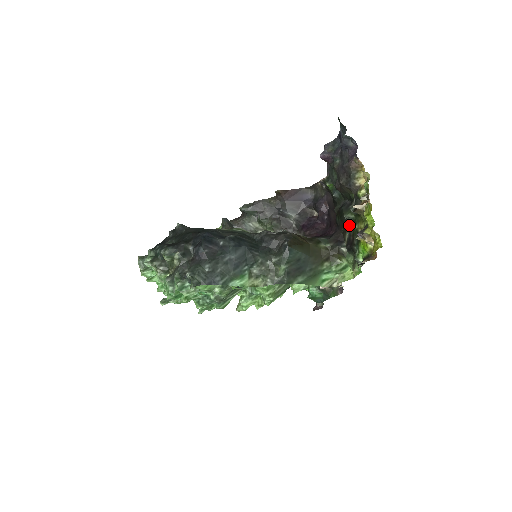
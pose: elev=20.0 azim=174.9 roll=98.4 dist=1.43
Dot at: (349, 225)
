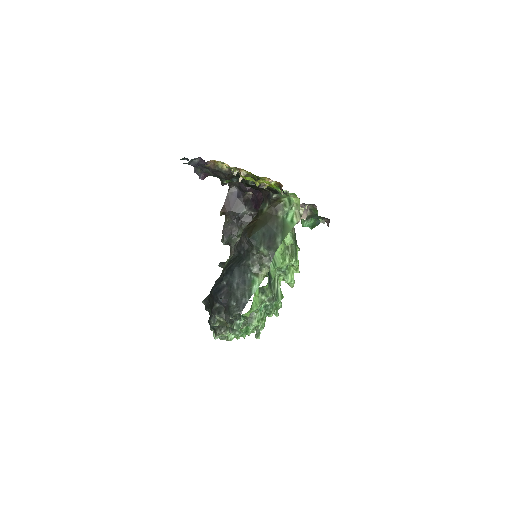
Dot at: occluded
